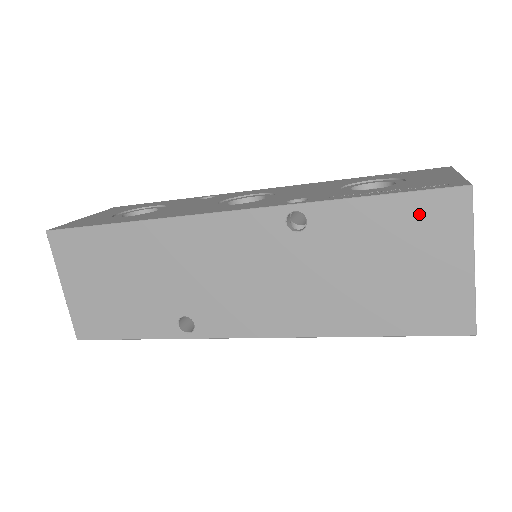
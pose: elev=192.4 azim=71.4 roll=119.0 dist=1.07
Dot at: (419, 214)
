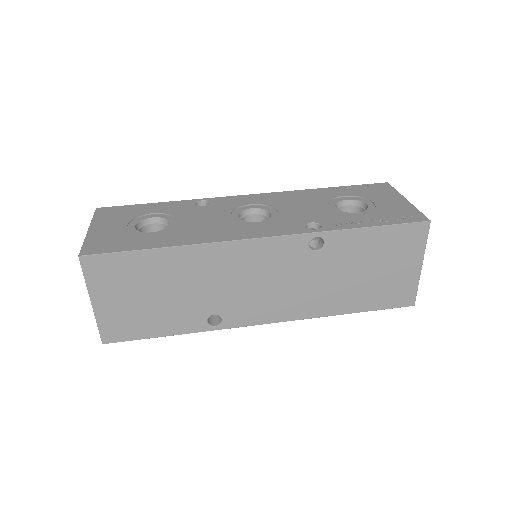
Dot at: (398, 238)
